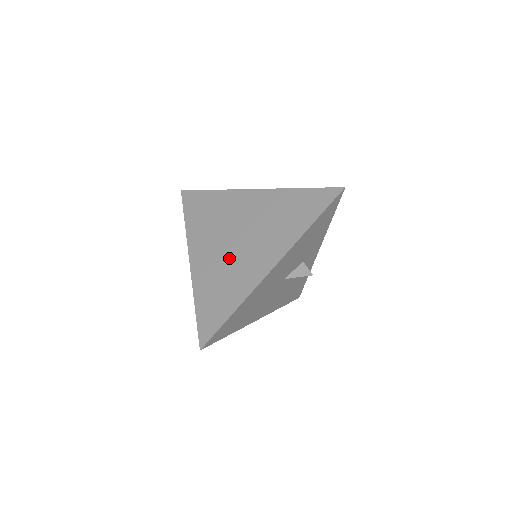
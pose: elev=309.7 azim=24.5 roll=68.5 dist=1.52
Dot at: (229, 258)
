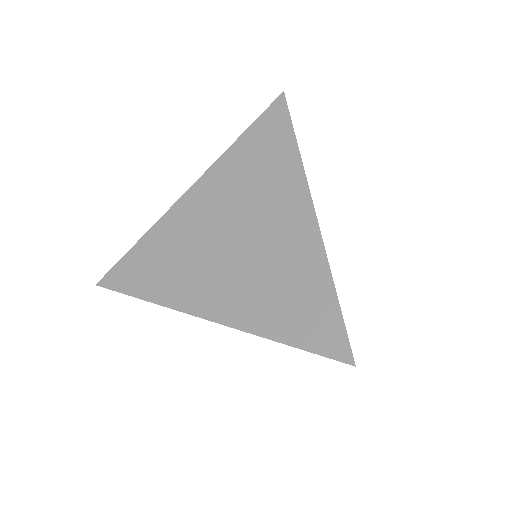
Dot at: (204, 245)
